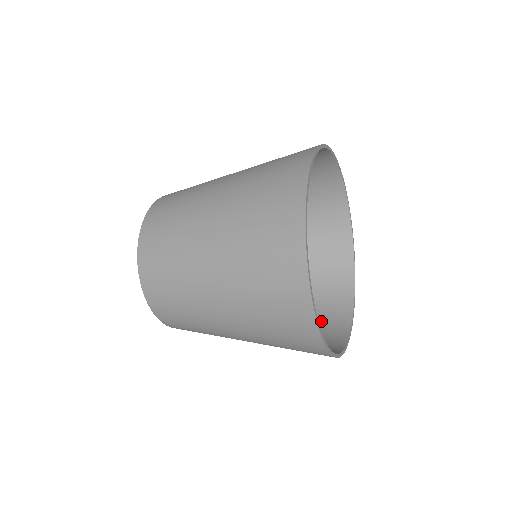
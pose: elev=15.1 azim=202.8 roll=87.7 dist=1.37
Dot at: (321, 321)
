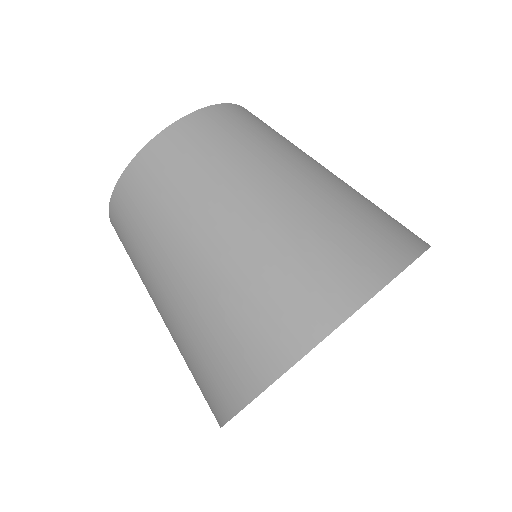
Dot at: occluded
